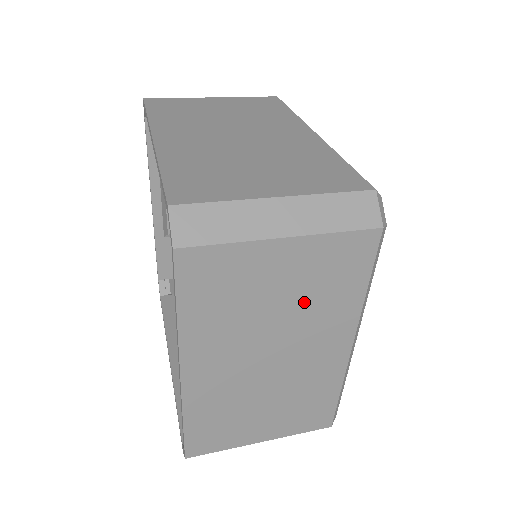
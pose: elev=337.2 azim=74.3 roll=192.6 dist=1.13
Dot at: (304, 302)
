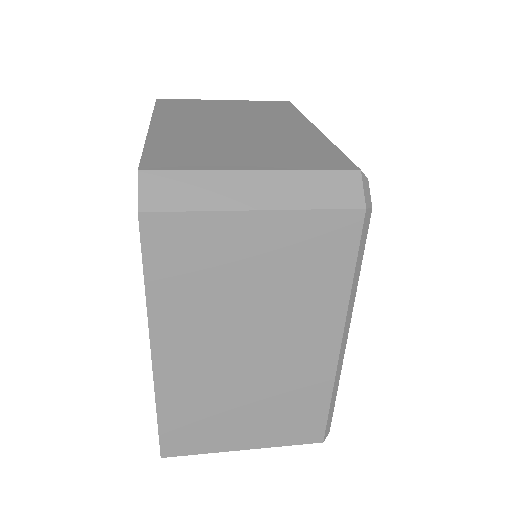
Dot at: (282, 287)
